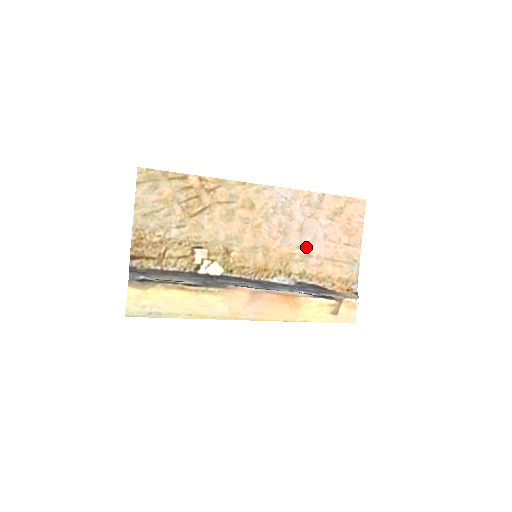
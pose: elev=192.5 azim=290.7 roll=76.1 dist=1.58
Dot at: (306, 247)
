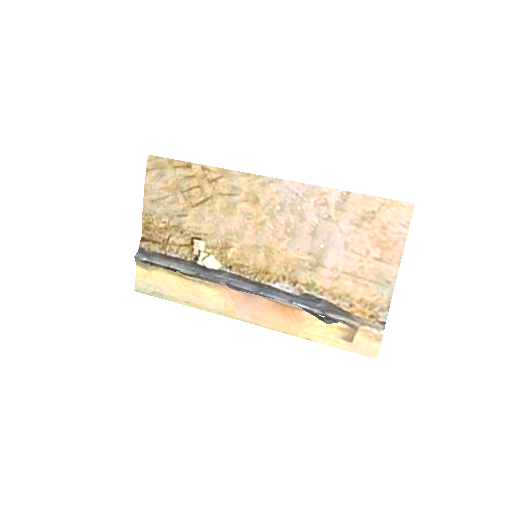
Dot at: (318, 255)
